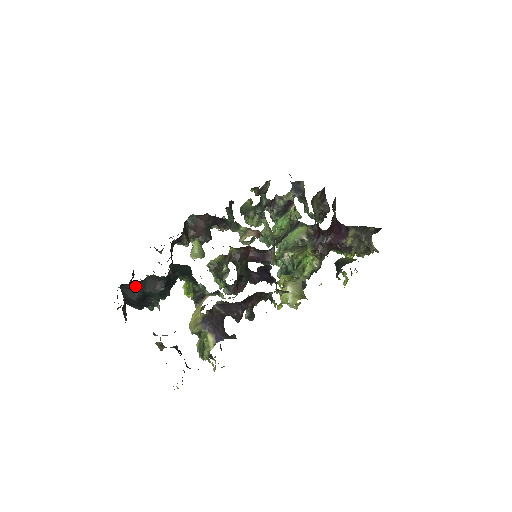
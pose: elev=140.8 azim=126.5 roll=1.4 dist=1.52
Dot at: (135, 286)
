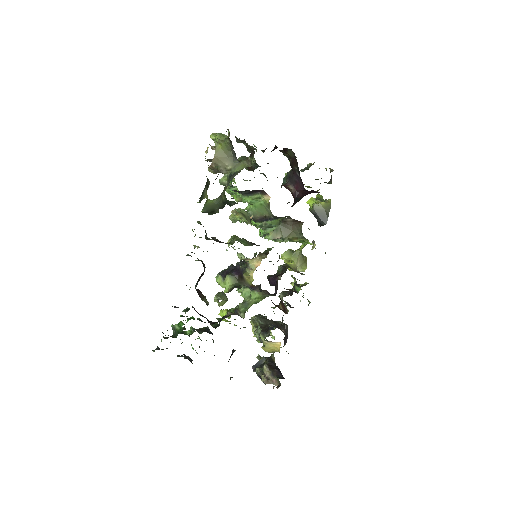
Dot at: occluded
